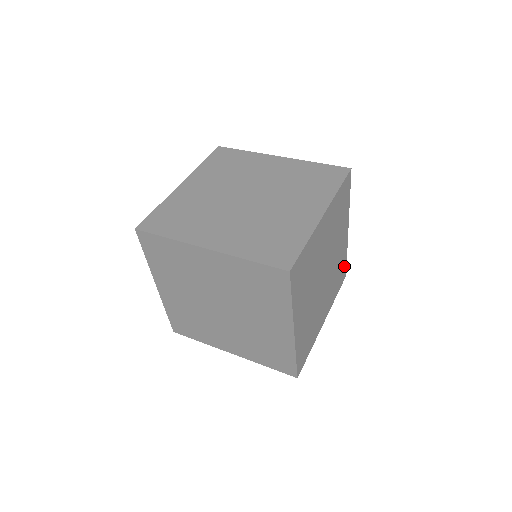
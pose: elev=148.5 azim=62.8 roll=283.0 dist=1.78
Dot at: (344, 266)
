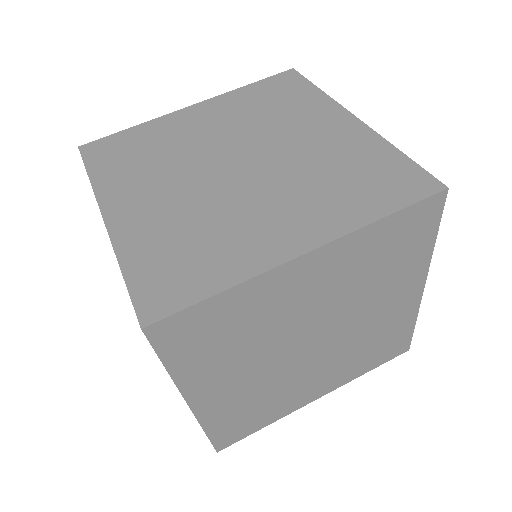
Dot at: (403, 337)
